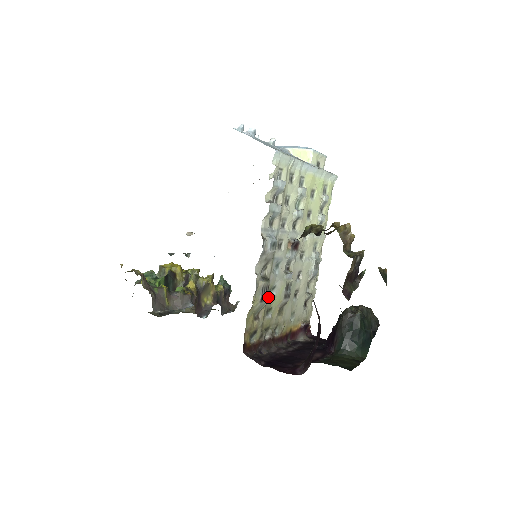
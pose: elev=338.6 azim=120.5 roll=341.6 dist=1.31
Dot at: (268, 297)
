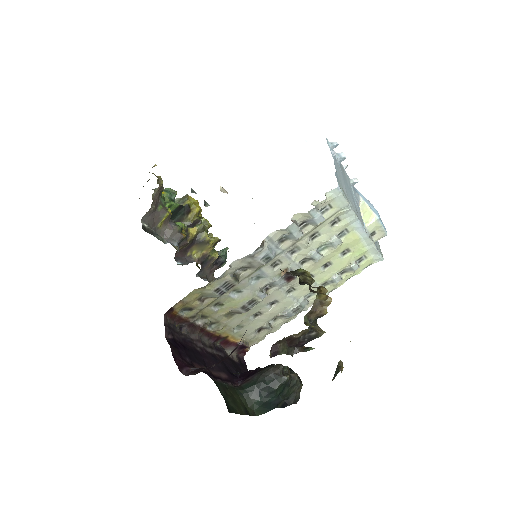
Dot at: (227, 294)
